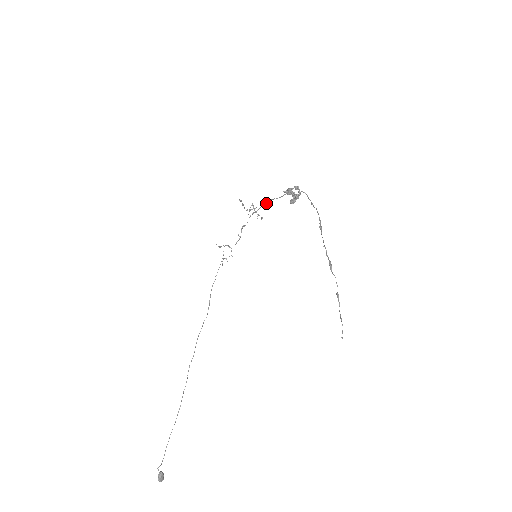
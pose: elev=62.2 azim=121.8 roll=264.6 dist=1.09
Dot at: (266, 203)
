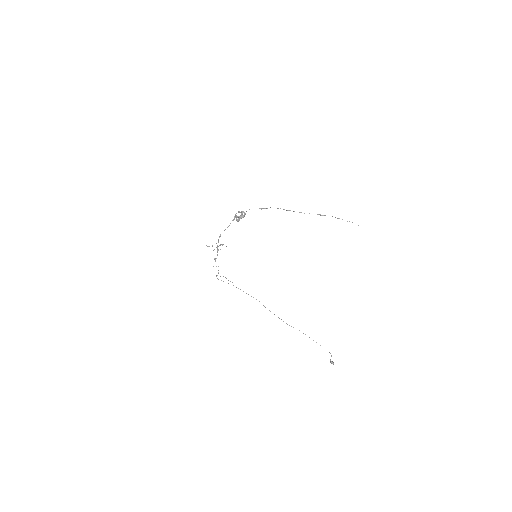
Dot at: (220, 236)
